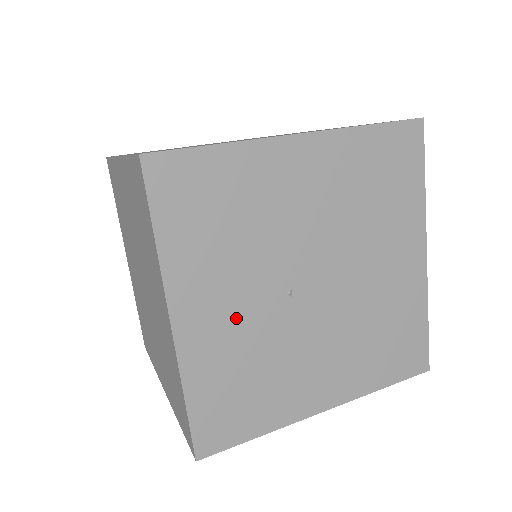
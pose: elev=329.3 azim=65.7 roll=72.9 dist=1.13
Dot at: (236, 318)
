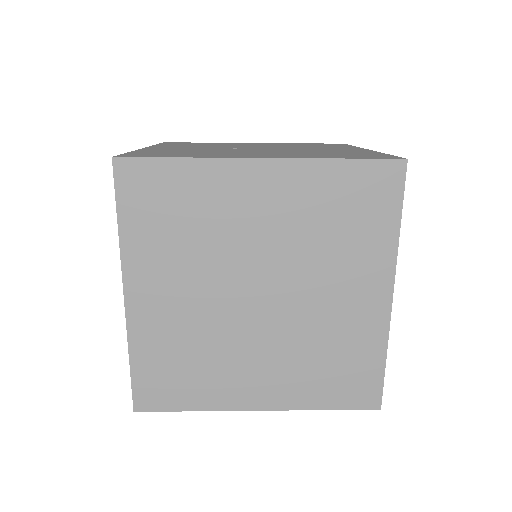
Dot at: occluded
